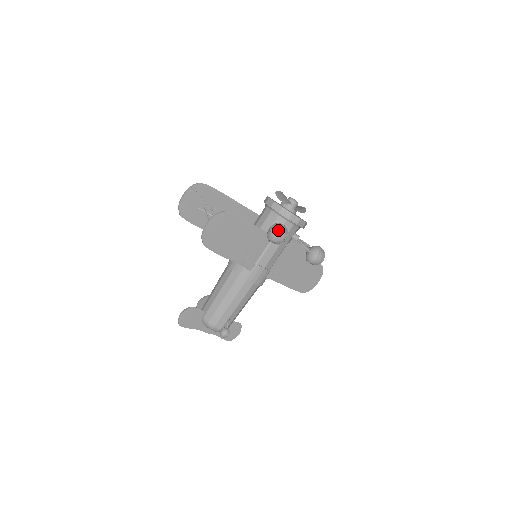
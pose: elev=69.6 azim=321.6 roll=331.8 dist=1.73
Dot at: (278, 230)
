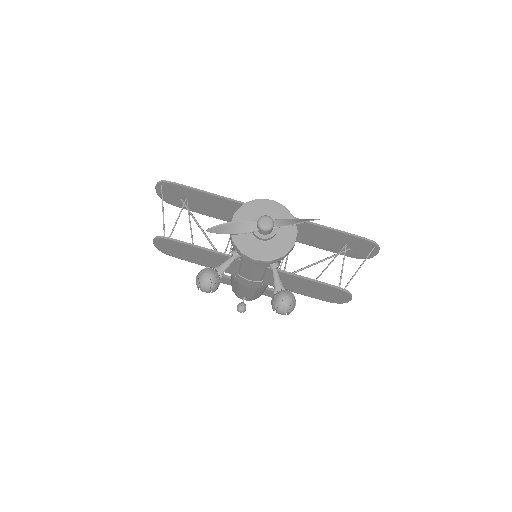
Dot at: (197, 283)
